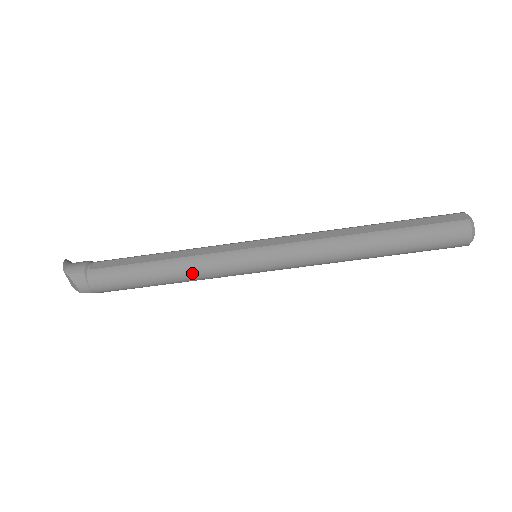
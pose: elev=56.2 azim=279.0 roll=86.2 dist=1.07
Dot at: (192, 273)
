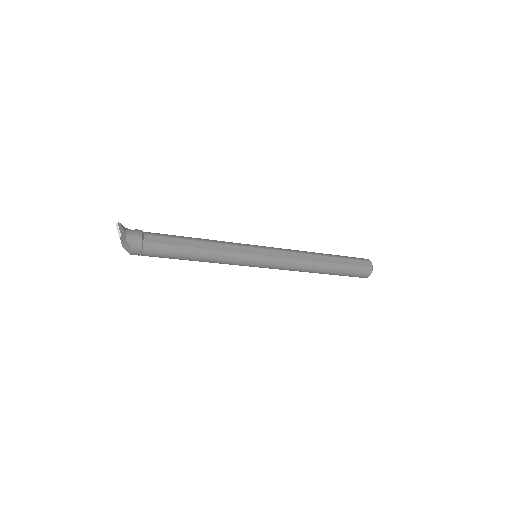
Dot at: (217, 261)
